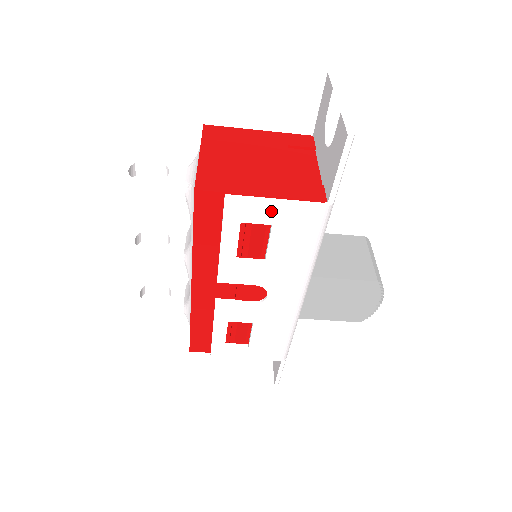
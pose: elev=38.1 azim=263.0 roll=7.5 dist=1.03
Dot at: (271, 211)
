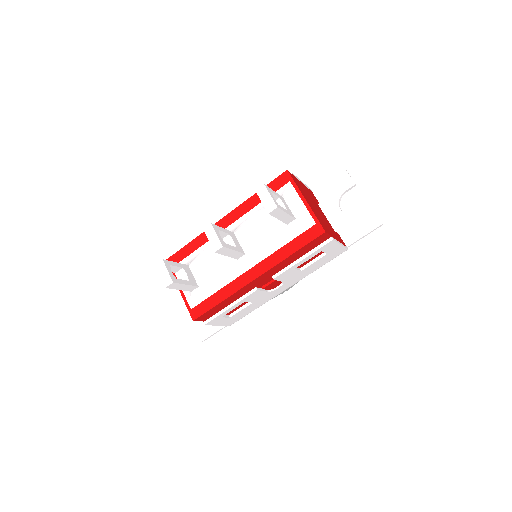
Dot at: (335, 248)
